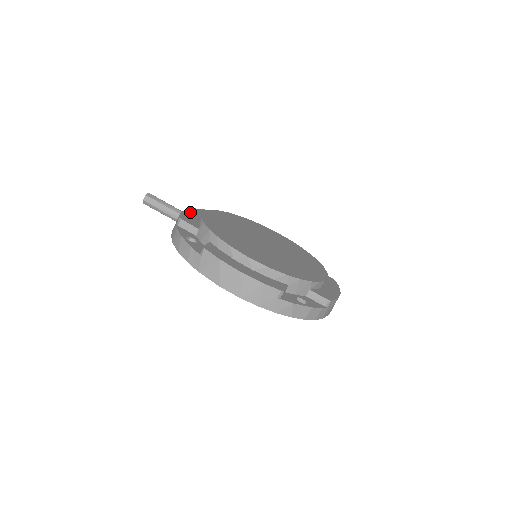
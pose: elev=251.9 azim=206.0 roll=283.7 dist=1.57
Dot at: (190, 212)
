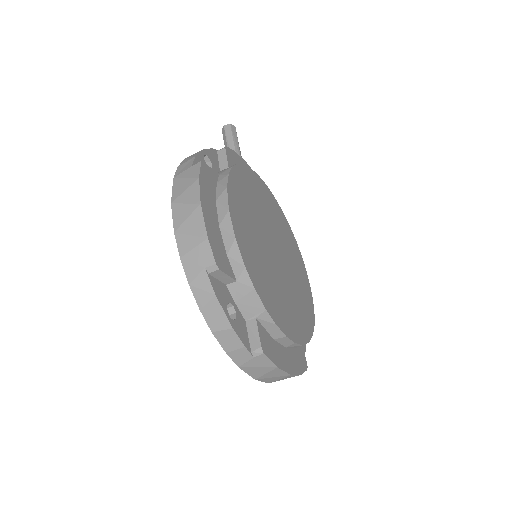
Dot at: occluded
